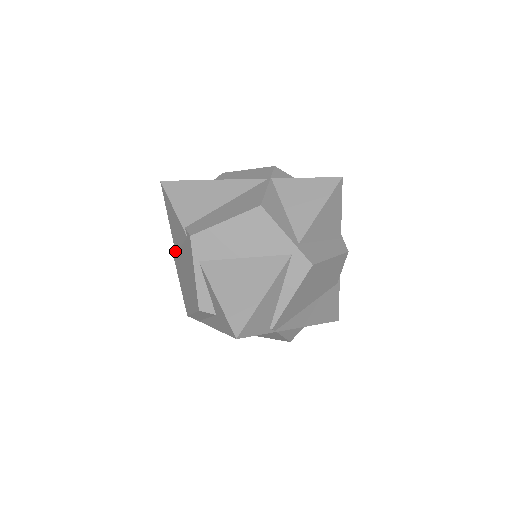
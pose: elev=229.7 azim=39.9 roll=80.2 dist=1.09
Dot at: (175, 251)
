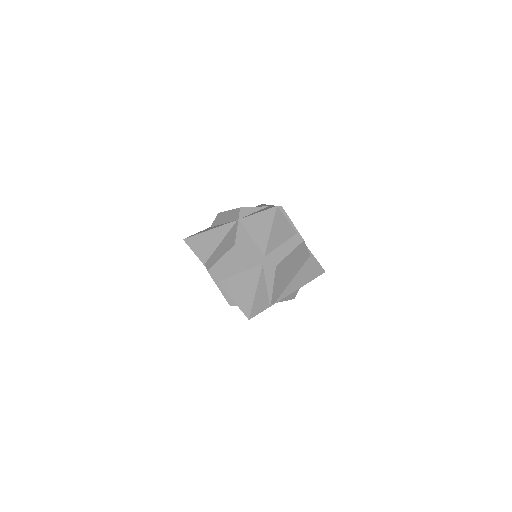
Dot at: occluded
